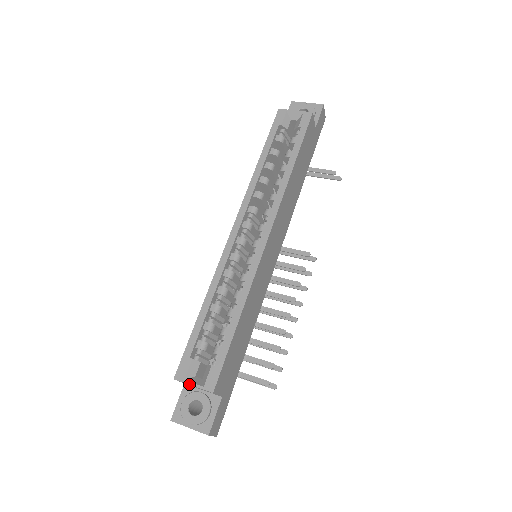
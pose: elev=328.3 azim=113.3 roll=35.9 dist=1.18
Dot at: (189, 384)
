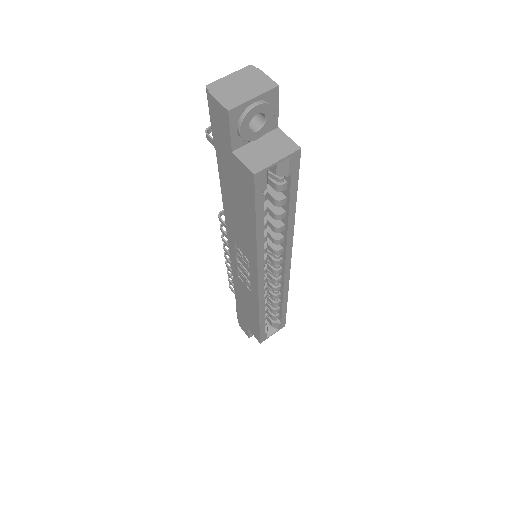
Dot at: occluded
